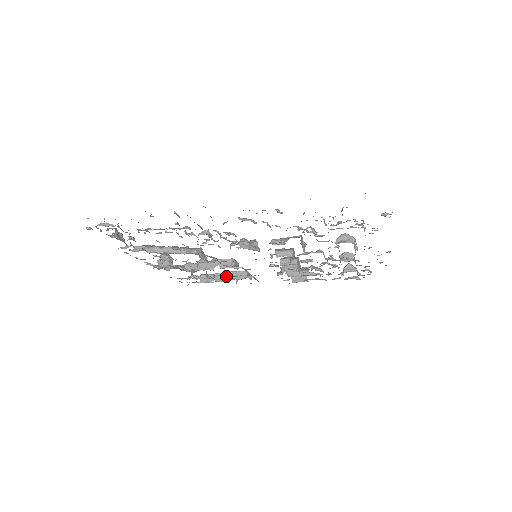
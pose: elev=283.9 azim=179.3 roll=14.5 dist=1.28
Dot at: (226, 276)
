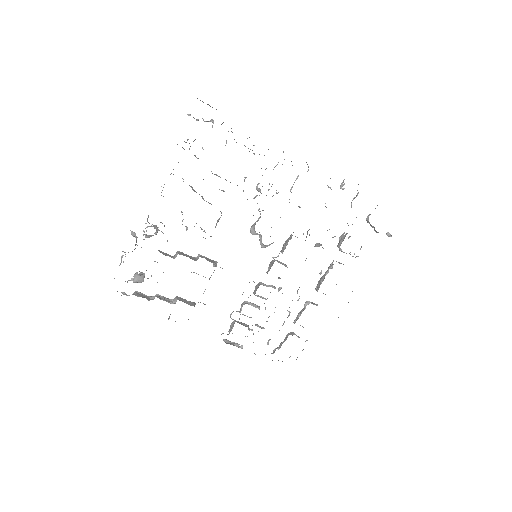
Dot at: occluded
